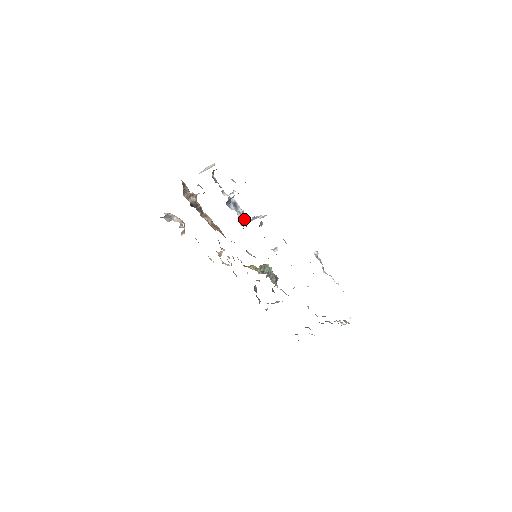
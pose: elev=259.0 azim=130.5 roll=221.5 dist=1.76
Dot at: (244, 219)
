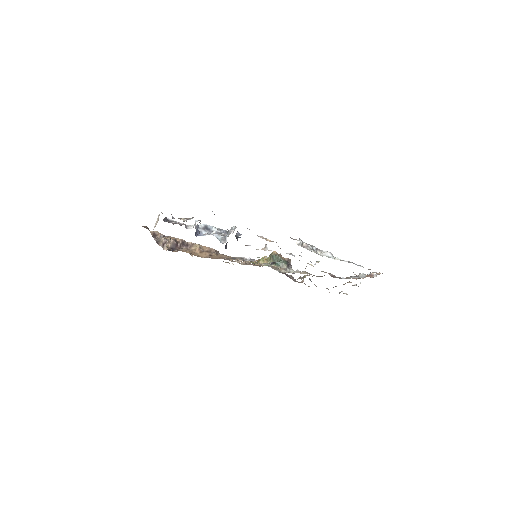
Dot at: occluded
